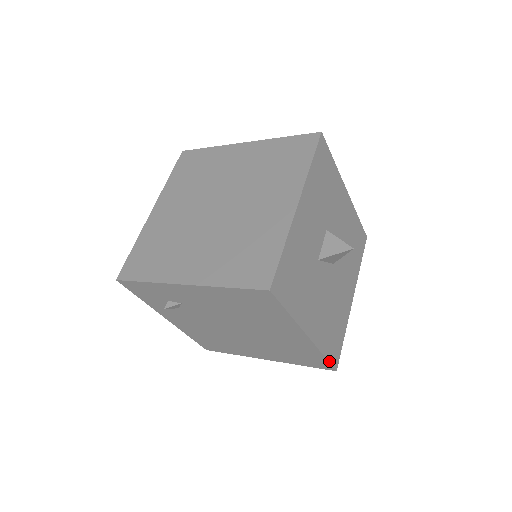
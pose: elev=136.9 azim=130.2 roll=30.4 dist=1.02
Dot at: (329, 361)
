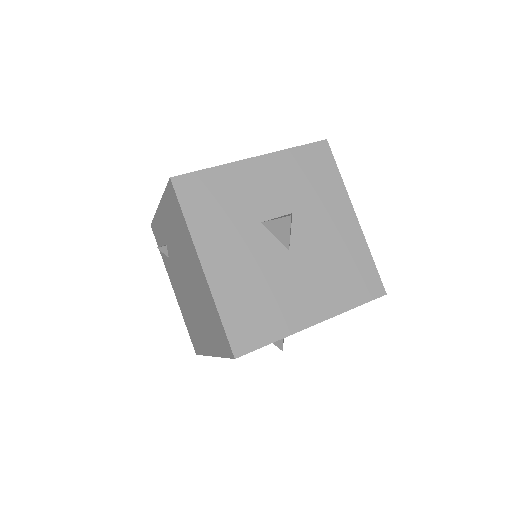
Dot at: (226, 331)
